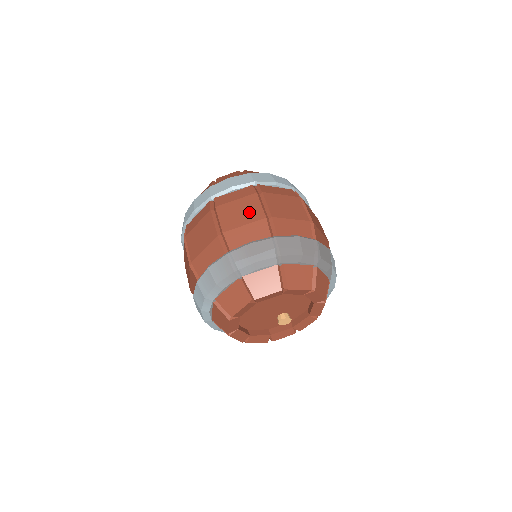
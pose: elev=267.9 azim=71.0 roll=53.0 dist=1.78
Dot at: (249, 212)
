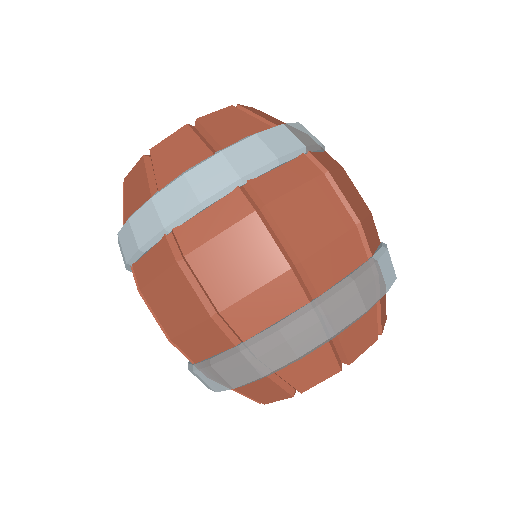
Dot at: (184, 304)
